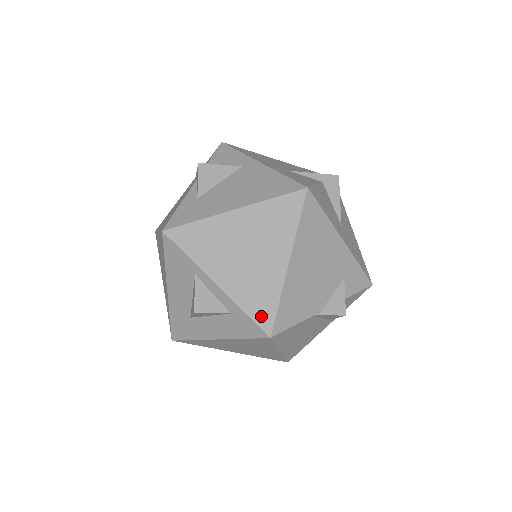
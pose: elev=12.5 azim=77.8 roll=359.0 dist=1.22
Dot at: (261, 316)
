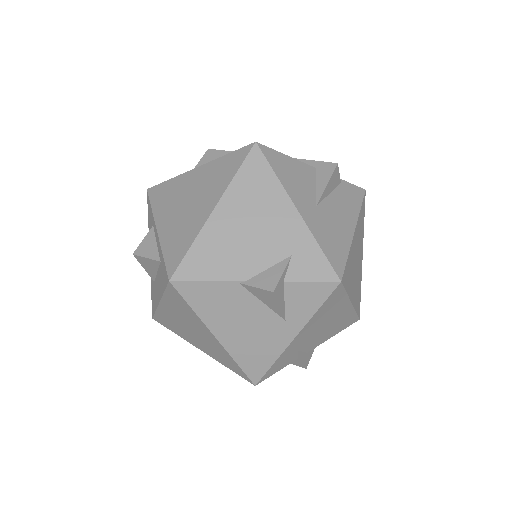
Dot at: (172, 259)
